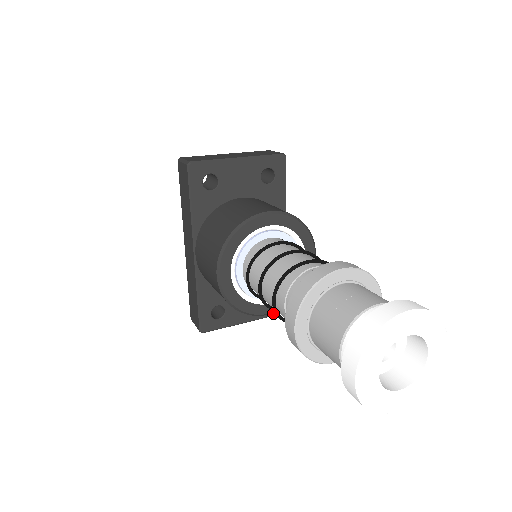
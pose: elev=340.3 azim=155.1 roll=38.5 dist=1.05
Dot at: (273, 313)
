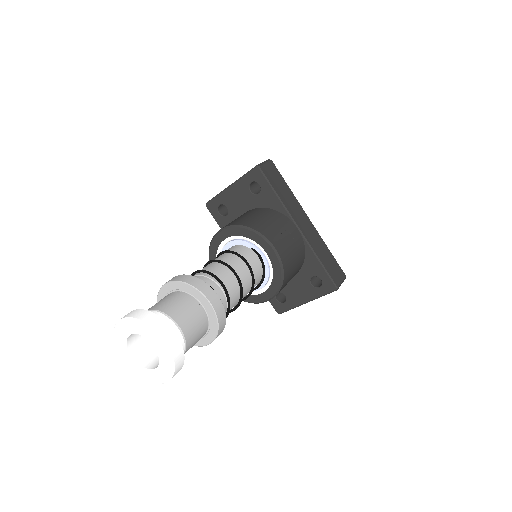
Dot at: (326, 292)
